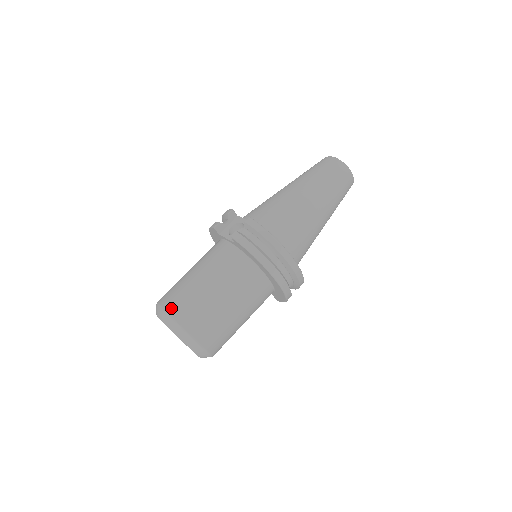
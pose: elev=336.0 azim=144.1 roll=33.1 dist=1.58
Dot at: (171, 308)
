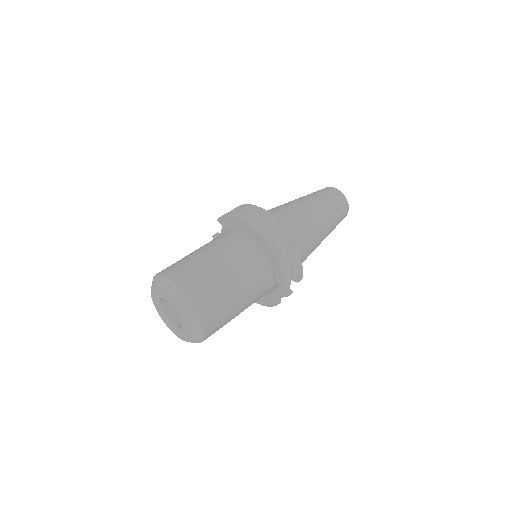
Dot at: occluded
